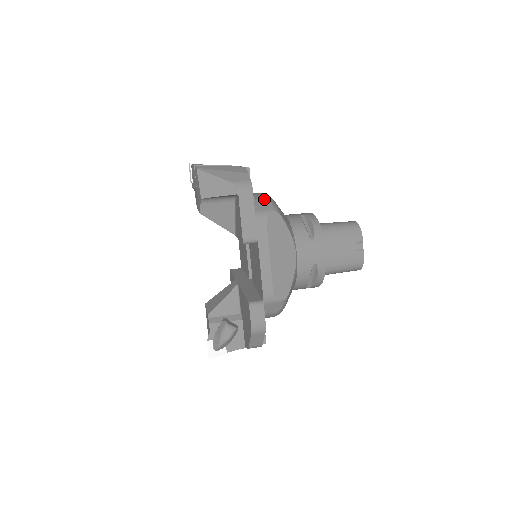
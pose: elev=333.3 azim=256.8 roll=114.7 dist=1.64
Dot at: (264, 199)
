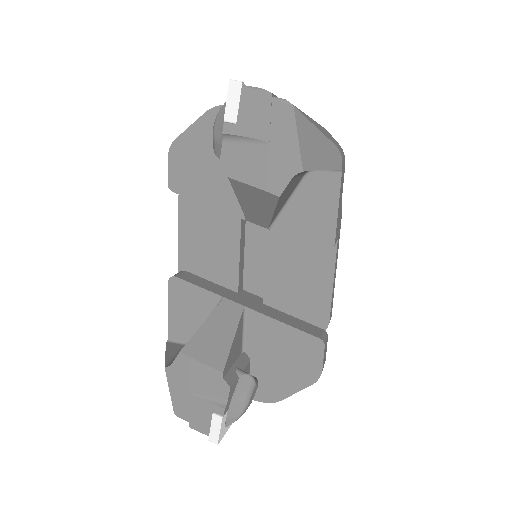
Dot at: occluded
